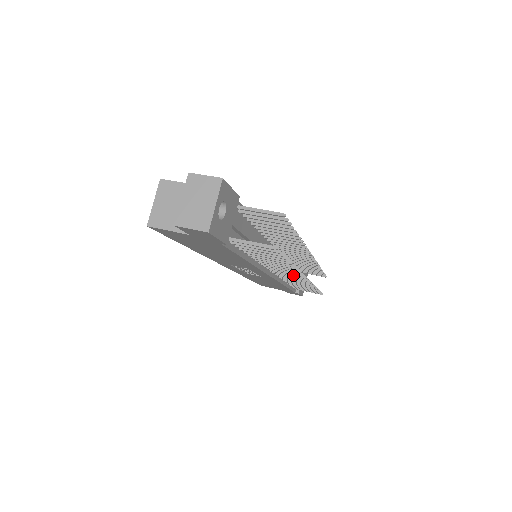
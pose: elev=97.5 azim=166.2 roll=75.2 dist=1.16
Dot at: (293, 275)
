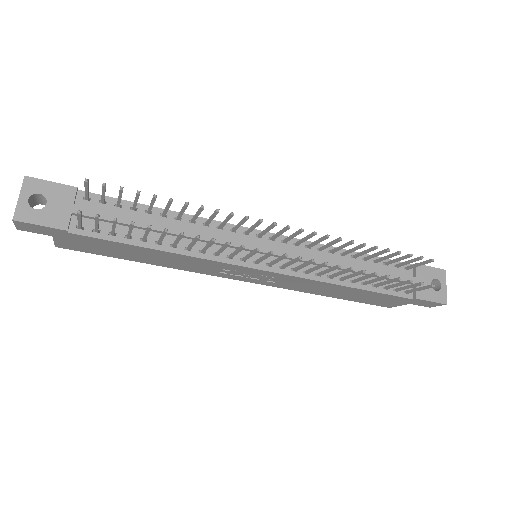
Dot at: (265, 256)
